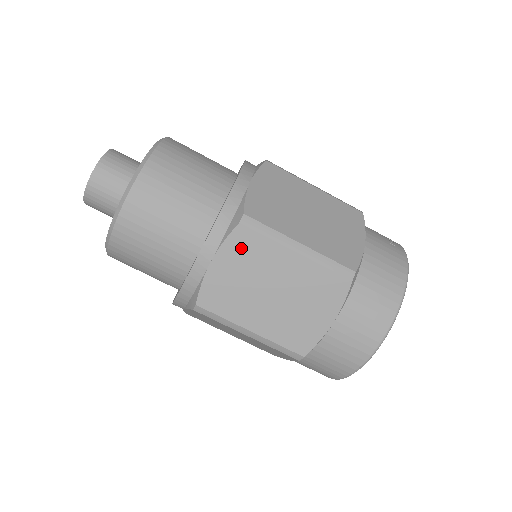
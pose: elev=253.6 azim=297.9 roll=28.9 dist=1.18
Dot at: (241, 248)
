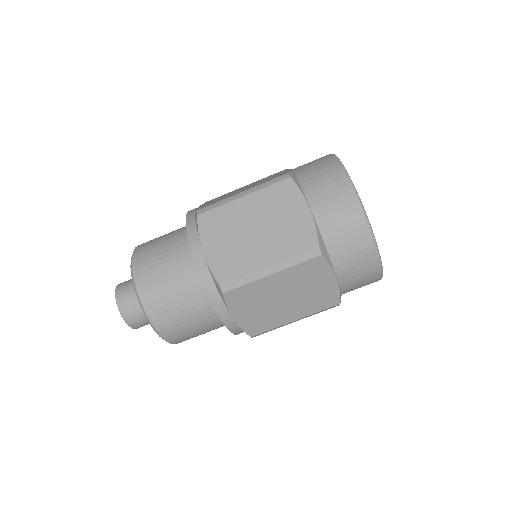
Dot at: (211, 227)
